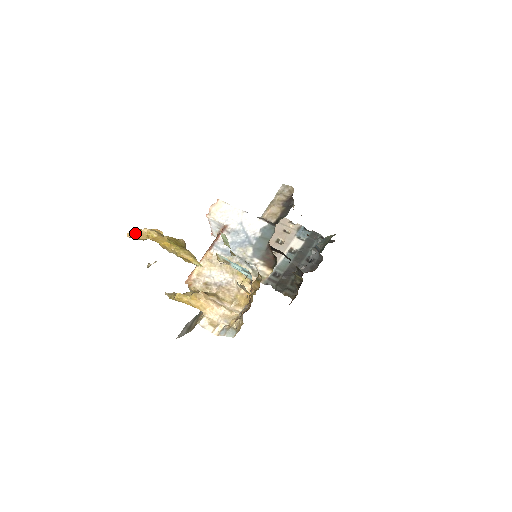
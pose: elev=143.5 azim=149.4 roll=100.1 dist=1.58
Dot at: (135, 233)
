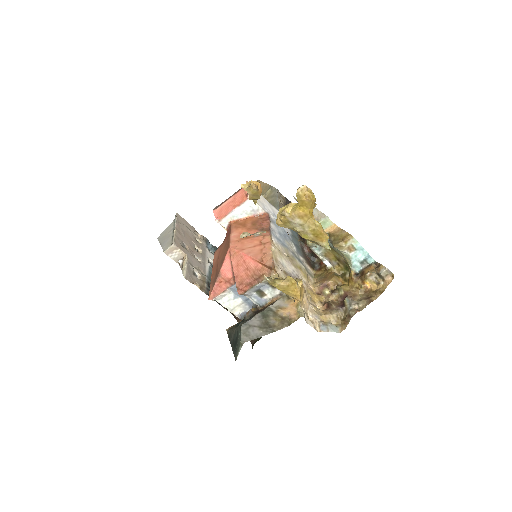
Dot at: (259, 186)
